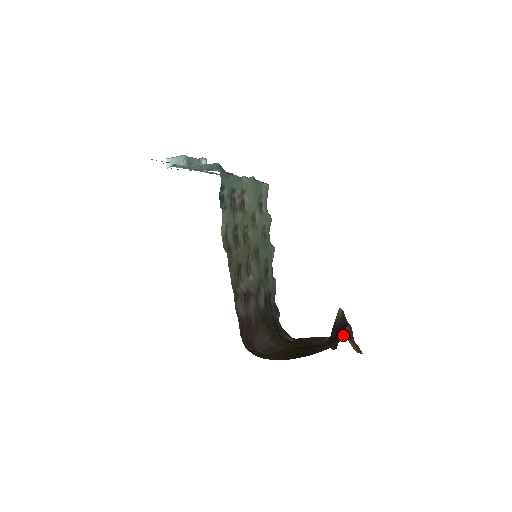
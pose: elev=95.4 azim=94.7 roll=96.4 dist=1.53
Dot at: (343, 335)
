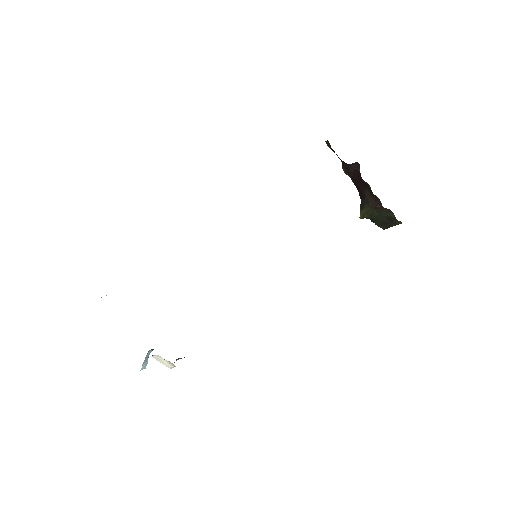
Dot at: occluded
